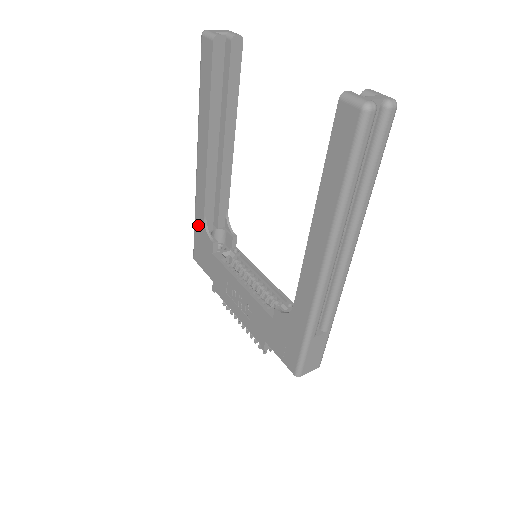
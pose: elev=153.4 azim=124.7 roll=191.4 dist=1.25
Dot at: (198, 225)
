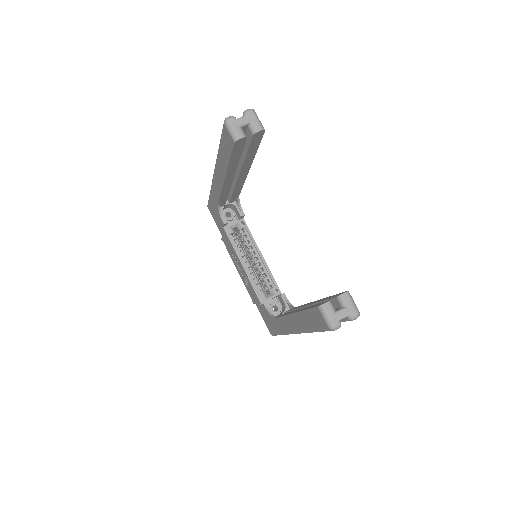
Dot at: (212, 201)
